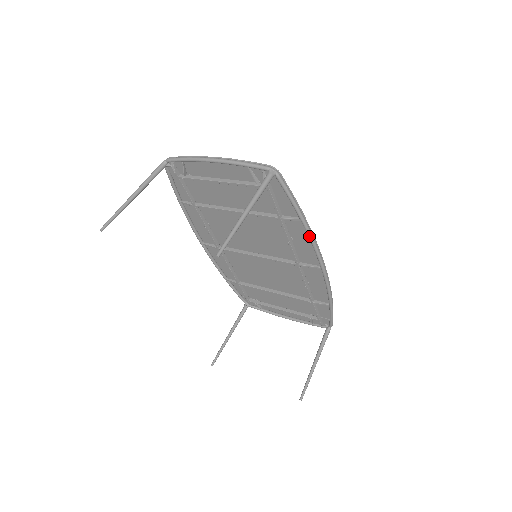
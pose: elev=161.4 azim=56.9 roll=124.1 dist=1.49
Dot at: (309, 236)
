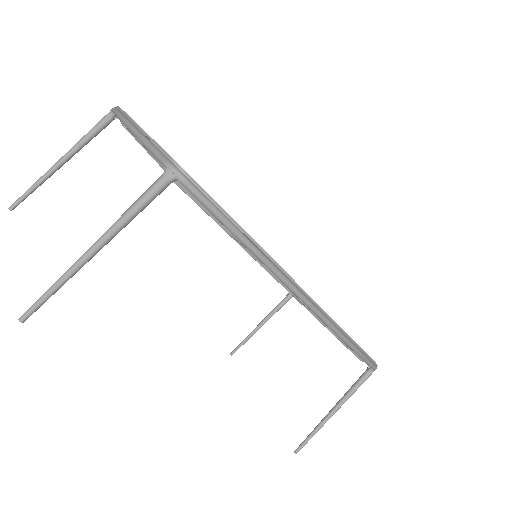
Dot at: (273, 273)
